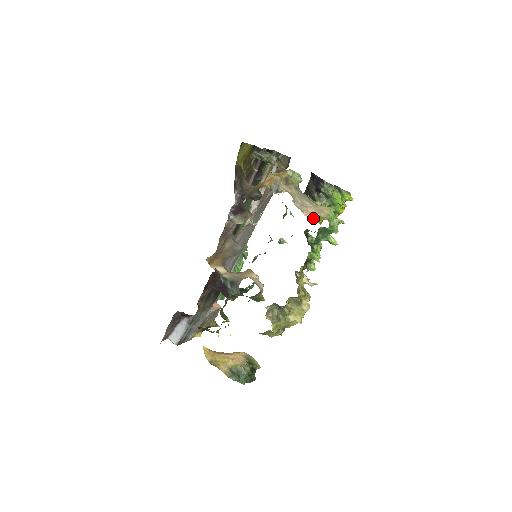
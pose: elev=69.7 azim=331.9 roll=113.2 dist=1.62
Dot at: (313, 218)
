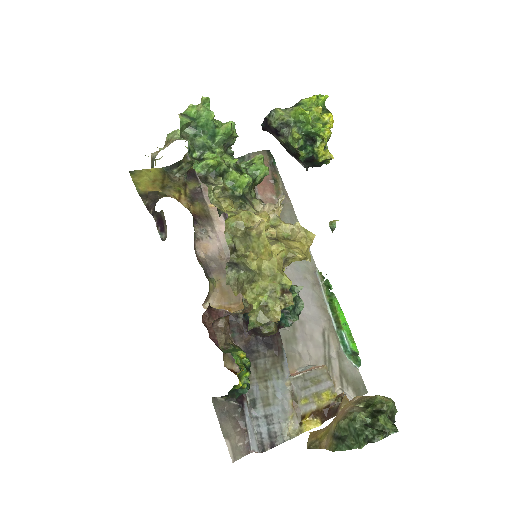
Dot at: occluded
